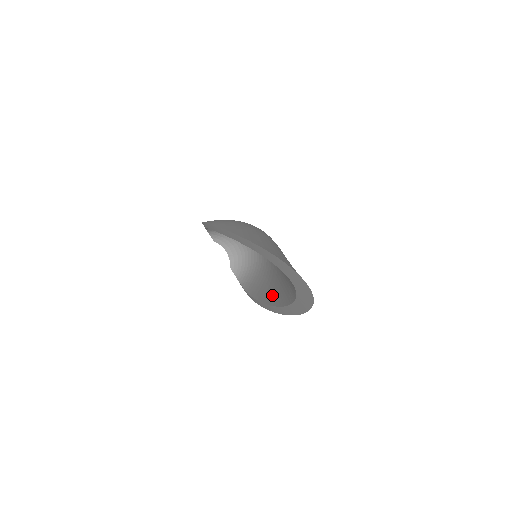
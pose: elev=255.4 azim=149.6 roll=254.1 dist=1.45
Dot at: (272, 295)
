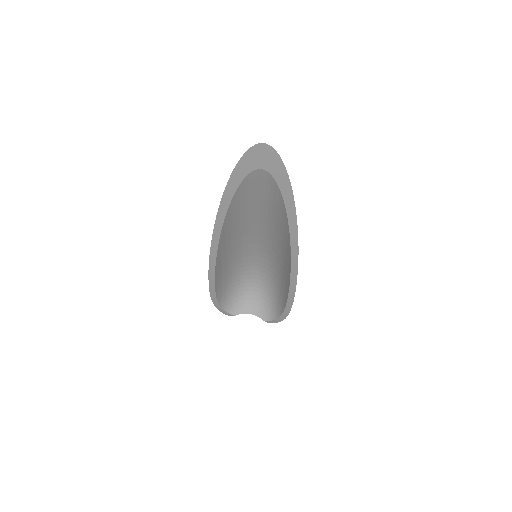
Dot at: (287, 252)
